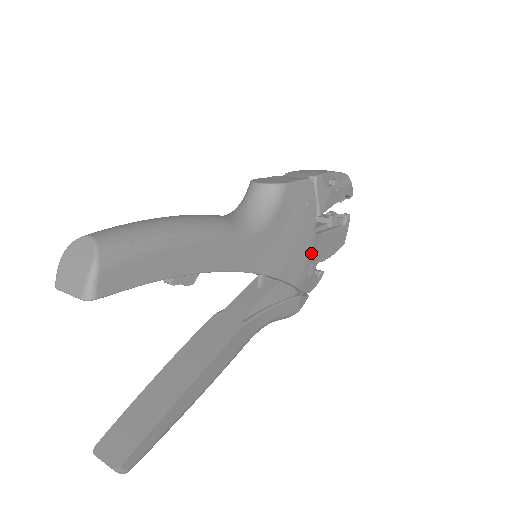
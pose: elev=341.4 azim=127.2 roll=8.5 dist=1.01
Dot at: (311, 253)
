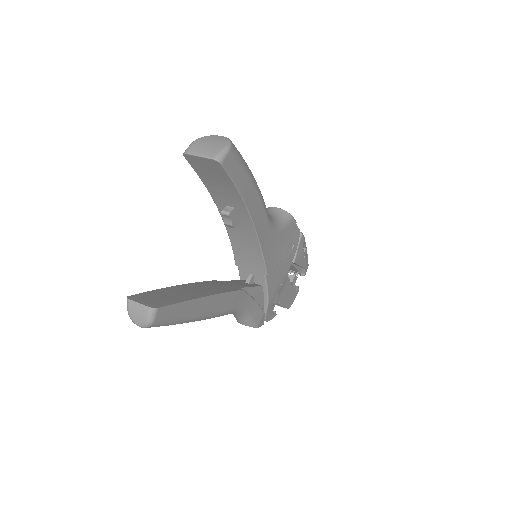
Dot at: (281, 285)
